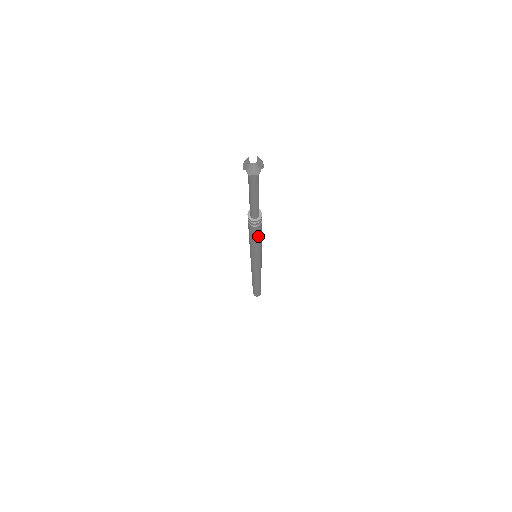
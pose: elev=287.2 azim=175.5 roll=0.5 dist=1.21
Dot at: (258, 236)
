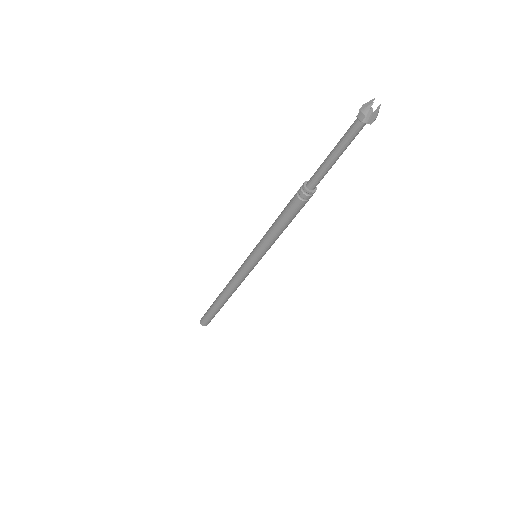
Dot at: (287, 217)
